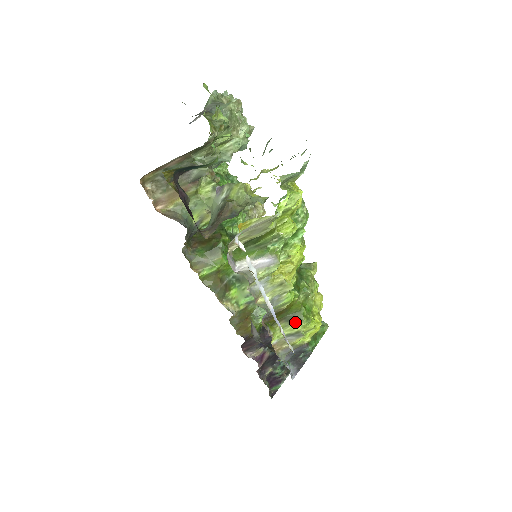
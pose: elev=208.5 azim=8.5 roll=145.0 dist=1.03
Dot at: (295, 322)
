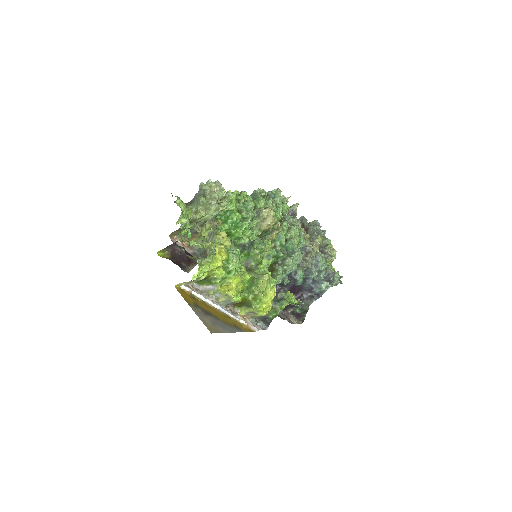
Dot at: (250, 307)
